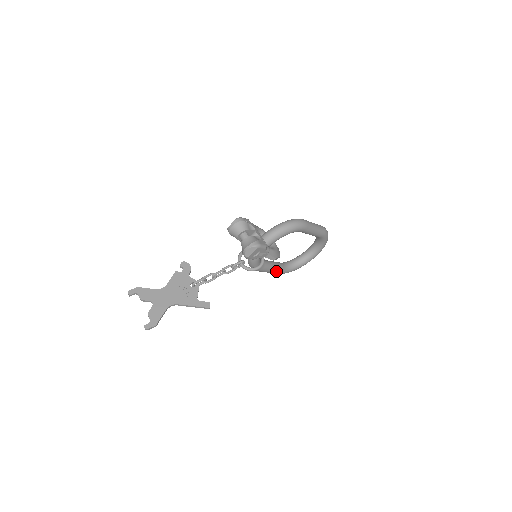
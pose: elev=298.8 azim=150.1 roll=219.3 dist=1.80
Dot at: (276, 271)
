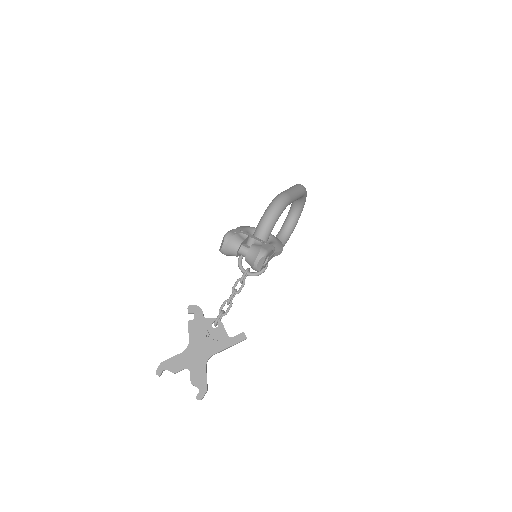
Dot at: occluded
